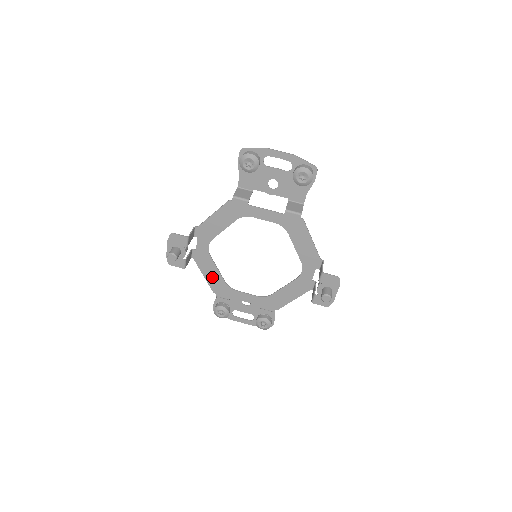
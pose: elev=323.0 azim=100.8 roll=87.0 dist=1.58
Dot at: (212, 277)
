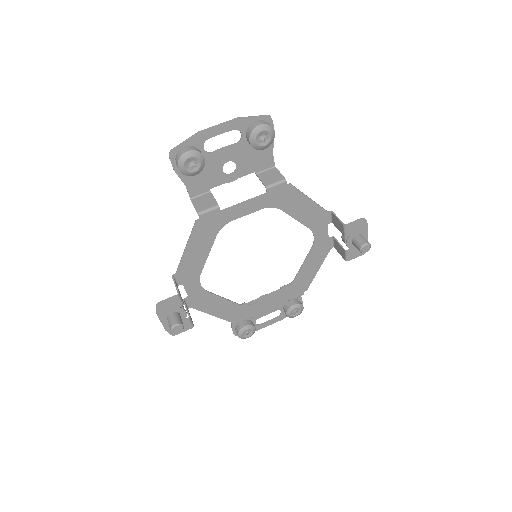
Dot at: (222, 310)
